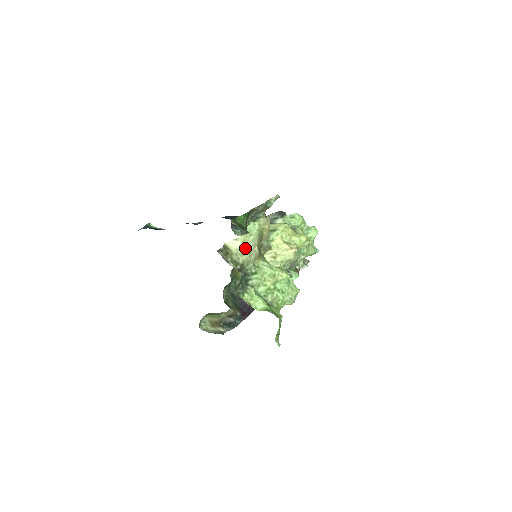
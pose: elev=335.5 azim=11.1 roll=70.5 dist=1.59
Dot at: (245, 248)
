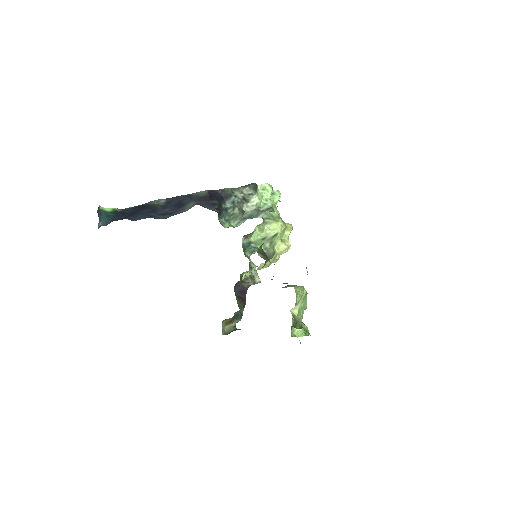
Dot at: occluded
